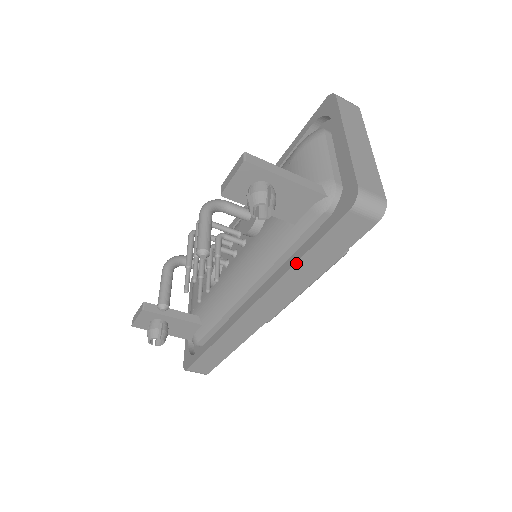
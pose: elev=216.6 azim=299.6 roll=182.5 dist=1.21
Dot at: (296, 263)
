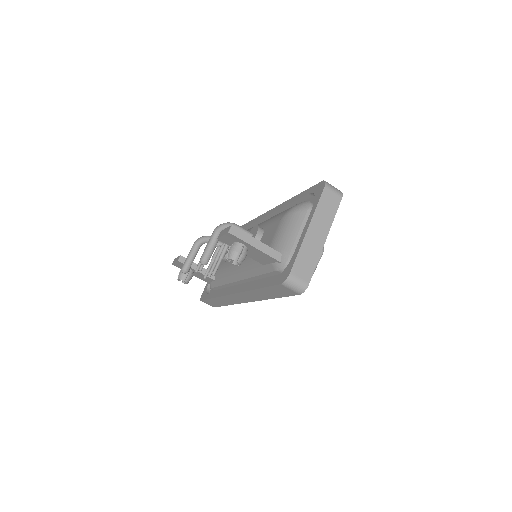
Dot at: (256, 289)
